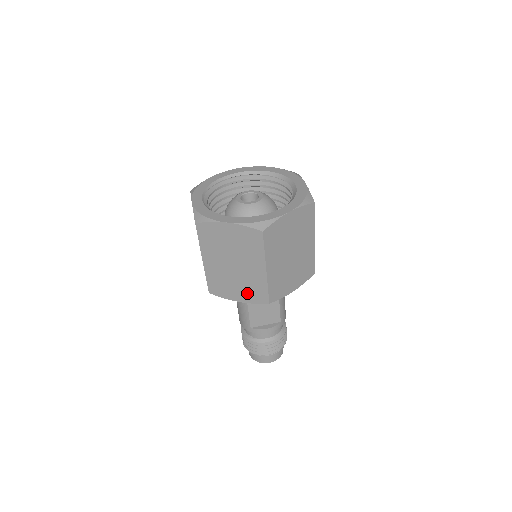
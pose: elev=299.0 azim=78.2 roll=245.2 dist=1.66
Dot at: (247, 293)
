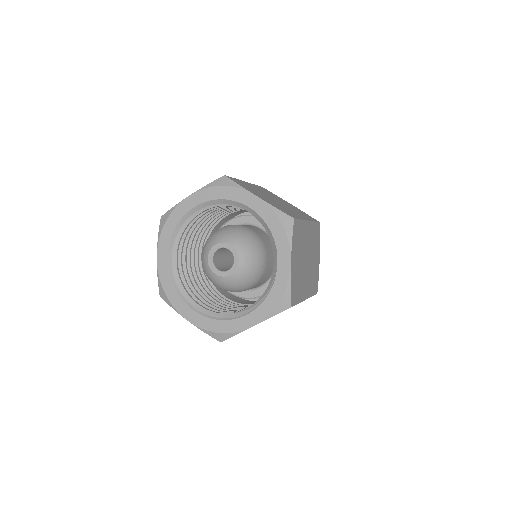
Dot at: occluded
